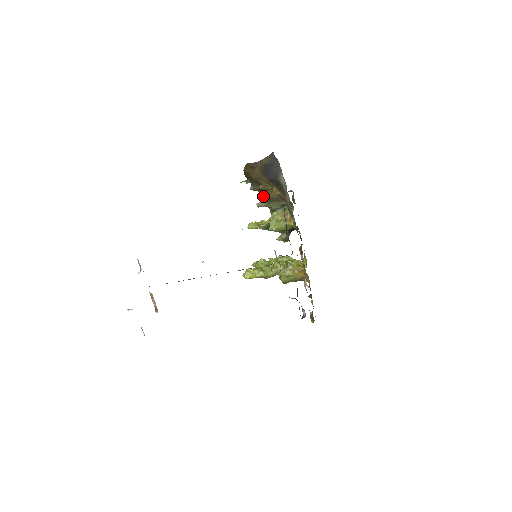
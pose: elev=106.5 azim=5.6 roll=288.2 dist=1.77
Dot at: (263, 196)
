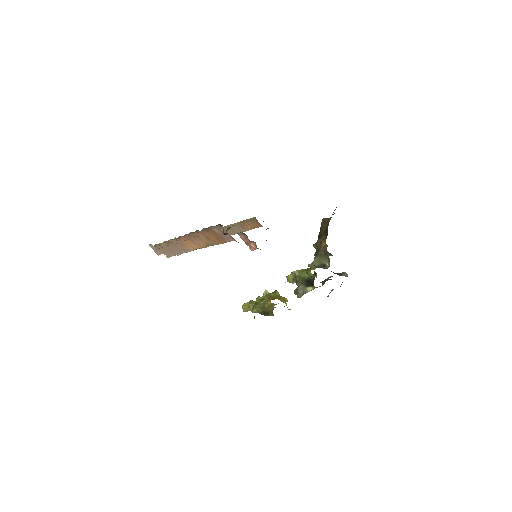
Dot at: occluded
